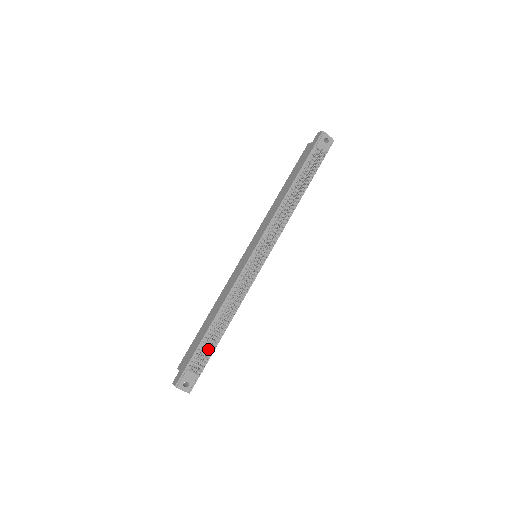
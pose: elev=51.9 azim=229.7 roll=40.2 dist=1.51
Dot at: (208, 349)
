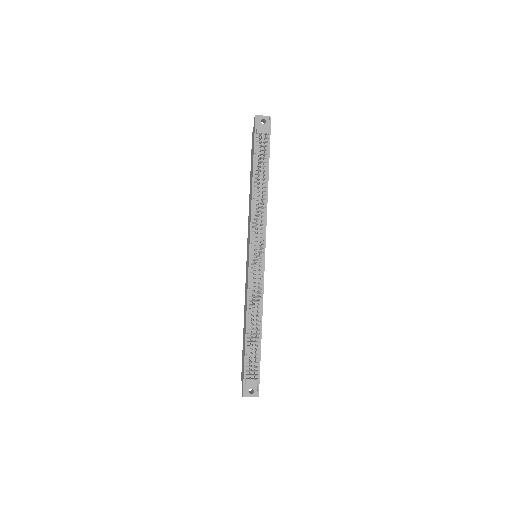
Dot at: (254, 354)
